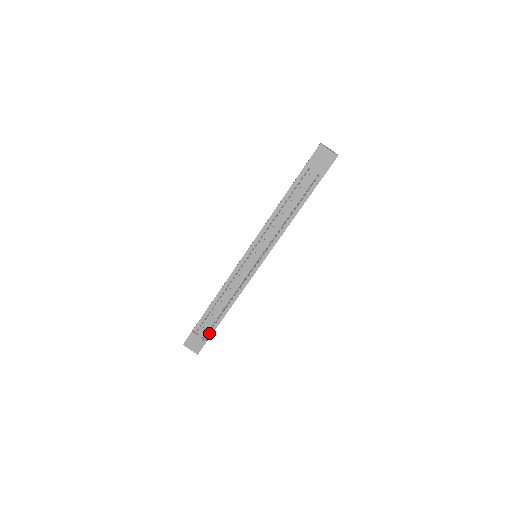
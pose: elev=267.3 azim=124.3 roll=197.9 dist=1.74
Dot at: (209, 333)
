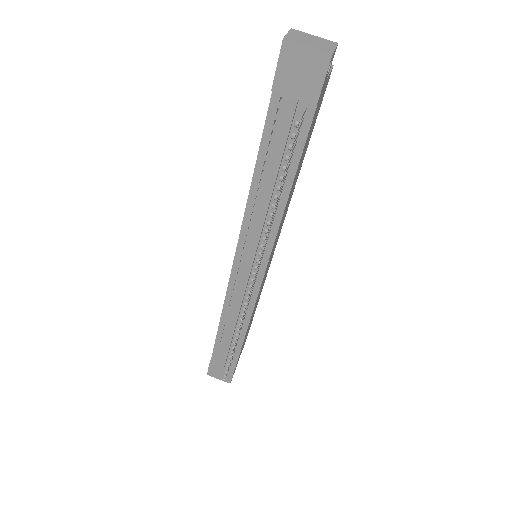
Dot at: (233, 360)
